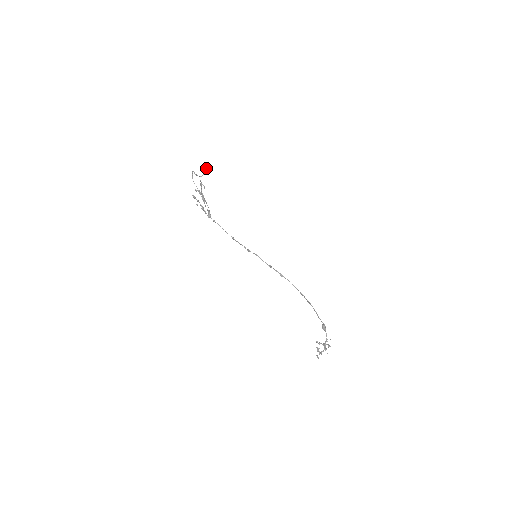
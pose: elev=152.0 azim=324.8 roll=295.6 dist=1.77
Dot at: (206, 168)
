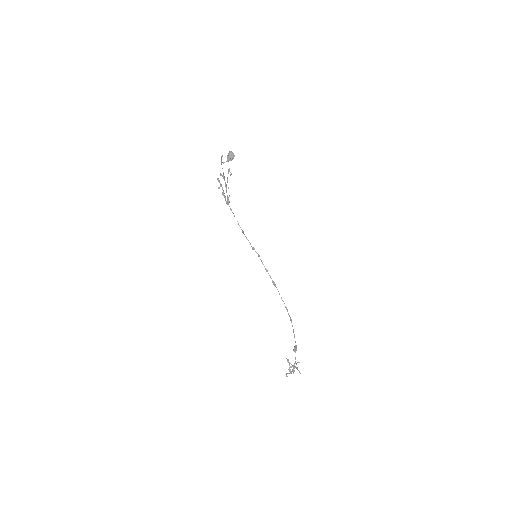
Dot at: (230, 156)
